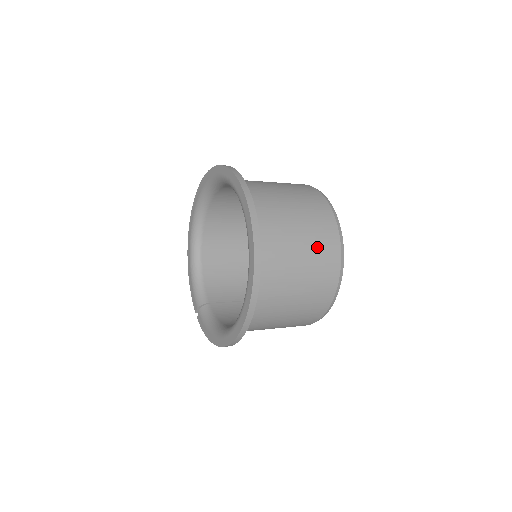
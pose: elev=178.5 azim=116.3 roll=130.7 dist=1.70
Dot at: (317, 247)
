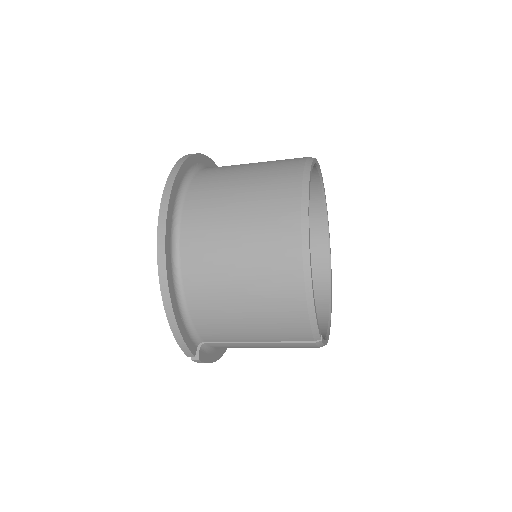
Dot at: occluded
